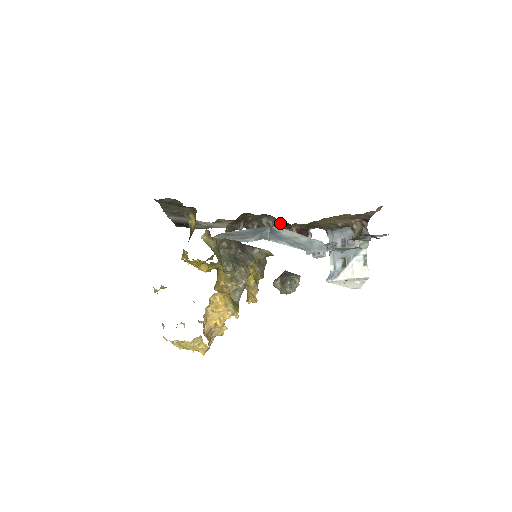
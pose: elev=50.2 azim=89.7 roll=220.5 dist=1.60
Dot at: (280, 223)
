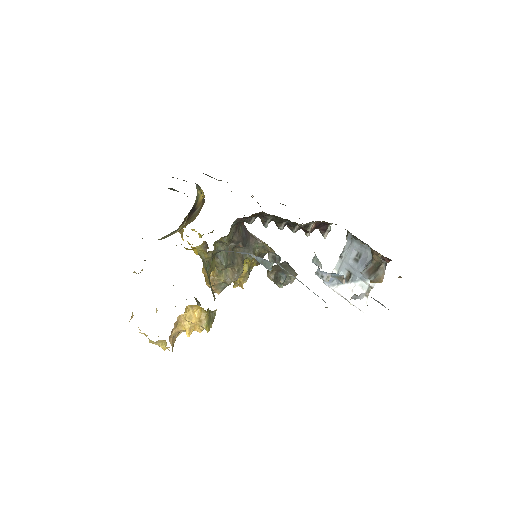
Dot at: occluded
